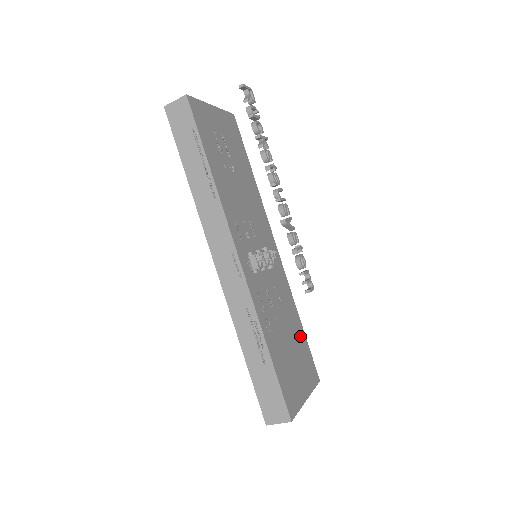
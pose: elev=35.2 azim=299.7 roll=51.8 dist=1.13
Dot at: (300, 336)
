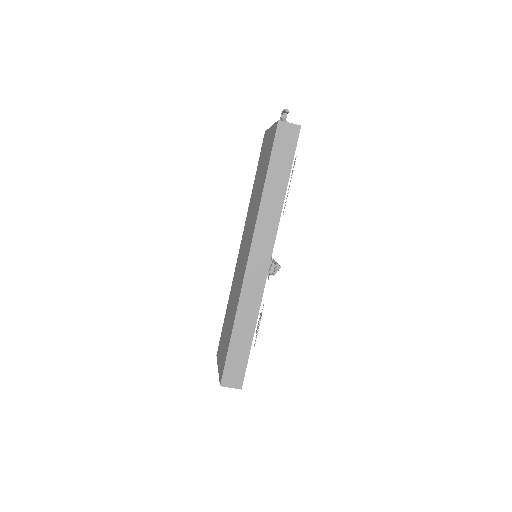
Dot at: occluded
